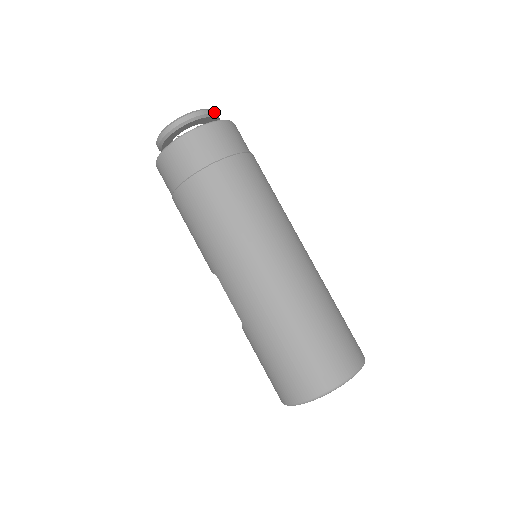
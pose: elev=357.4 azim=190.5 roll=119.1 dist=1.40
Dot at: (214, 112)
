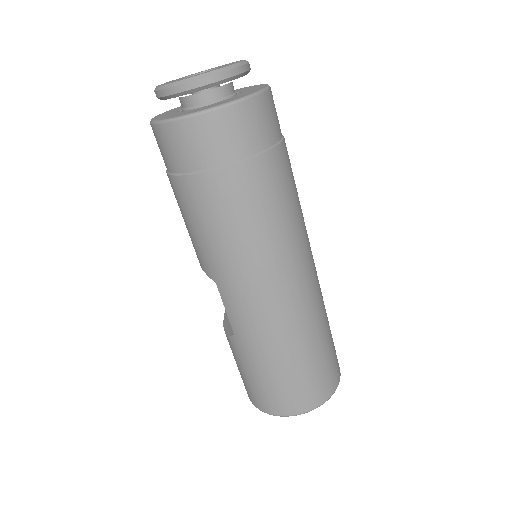
Dot at: (249, 65)
